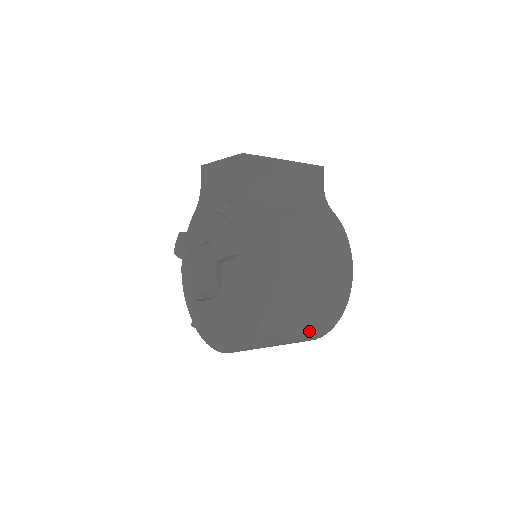
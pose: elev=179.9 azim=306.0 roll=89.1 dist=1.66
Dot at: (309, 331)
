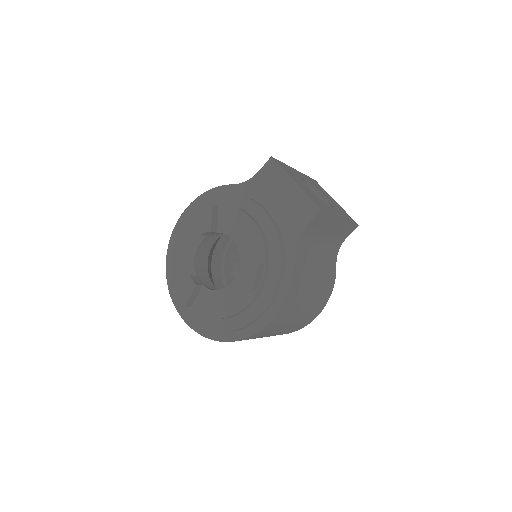
Dot at: occluded
